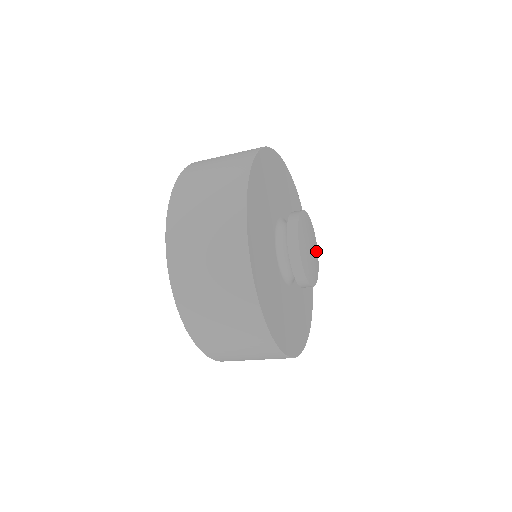
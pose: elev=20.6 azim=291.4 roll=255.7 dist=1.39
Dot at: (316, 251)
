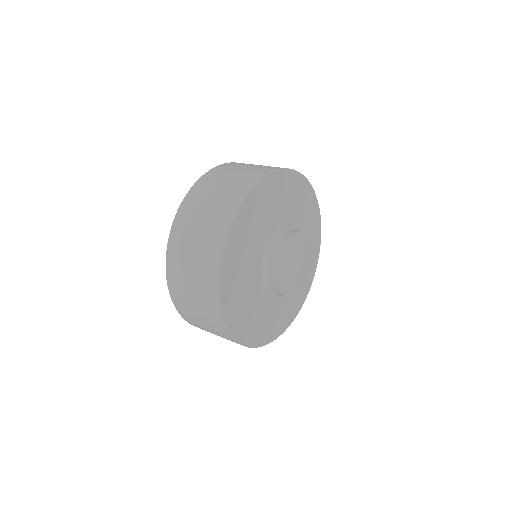
Dot at: (305, 274)
